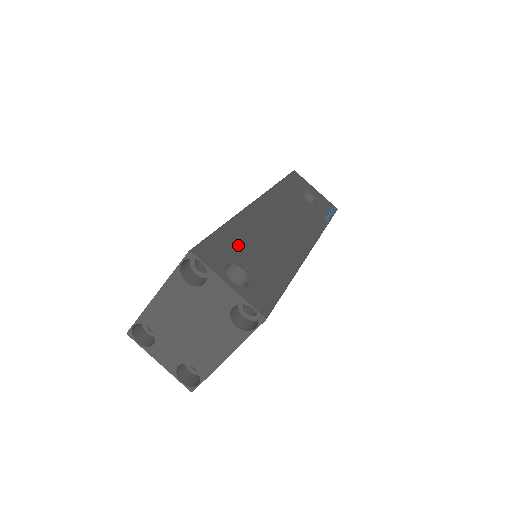
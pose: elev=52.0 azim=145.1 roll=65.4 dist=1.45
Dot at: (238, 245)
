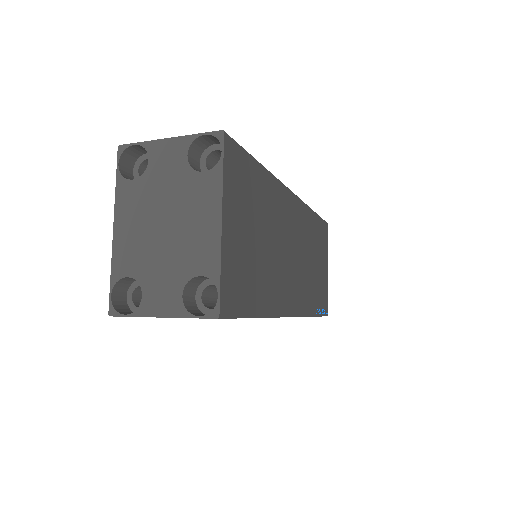
Dot at: occluded
